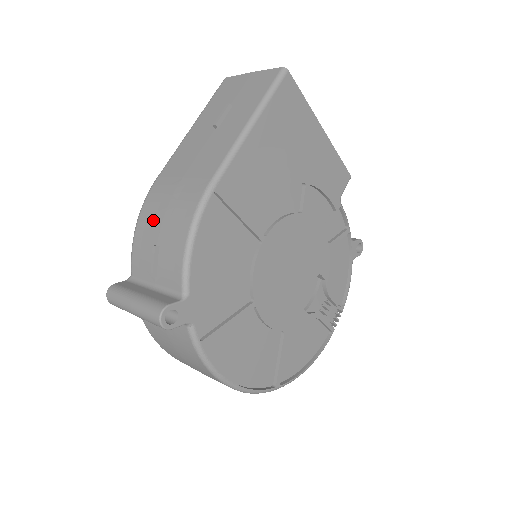
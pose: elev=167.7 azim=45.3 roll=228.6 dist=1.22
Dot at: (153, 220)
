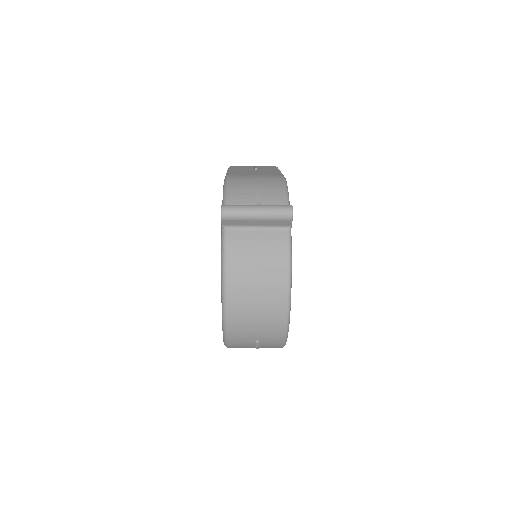
Dot at: (246, 183)
